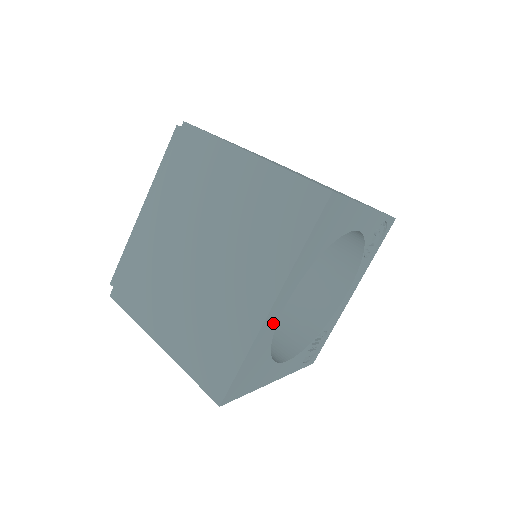
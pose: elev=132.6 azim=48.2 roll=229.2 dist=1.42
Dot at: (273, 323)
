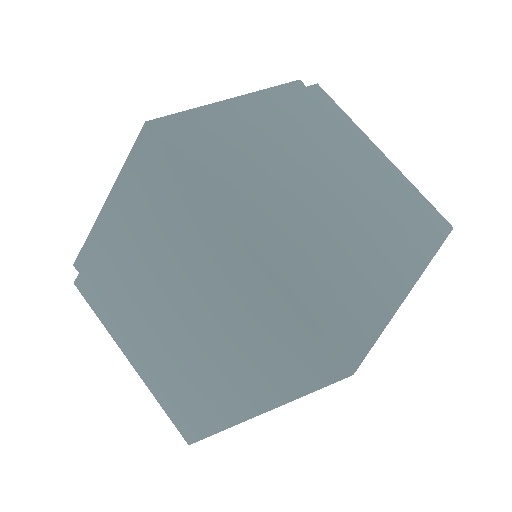
Dot at: occluded
